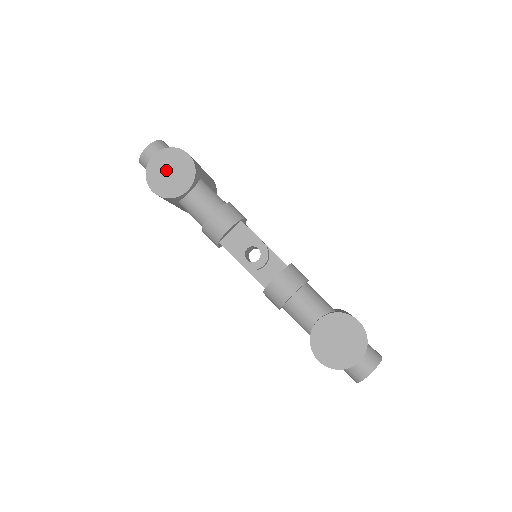
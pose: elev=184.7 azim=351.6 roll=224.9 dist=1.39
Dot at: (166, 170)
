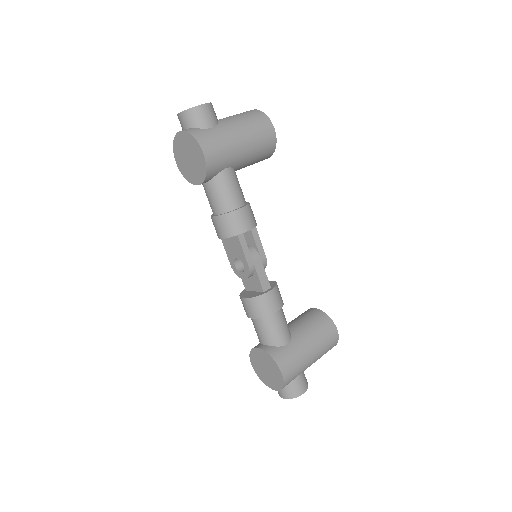
Dot at: (186, 153)
